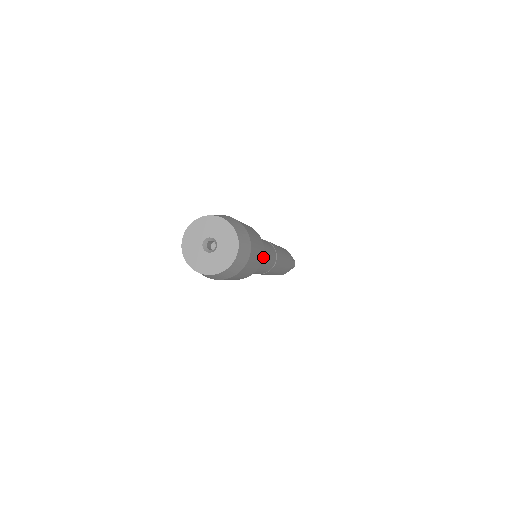
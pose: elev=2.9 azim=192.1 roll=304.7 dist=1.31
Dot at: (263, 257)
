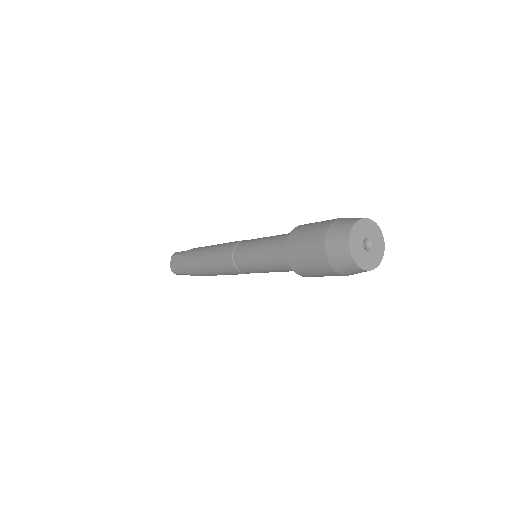
Dot at: occluded
